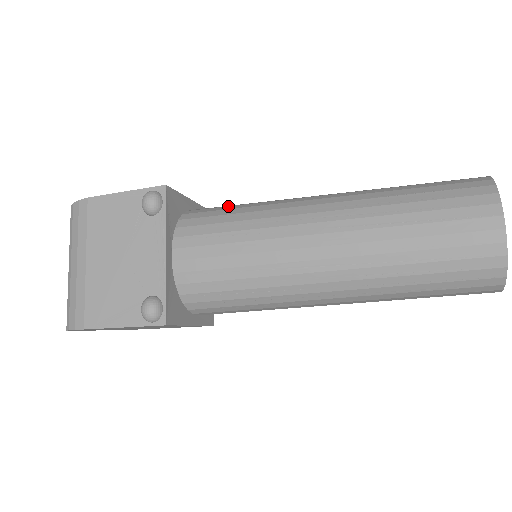
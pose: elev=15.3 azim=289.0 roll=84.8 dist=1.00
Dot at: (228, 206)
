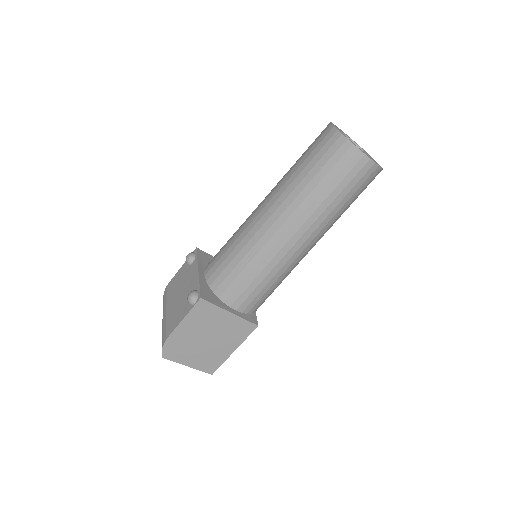
Dot at: occluded
